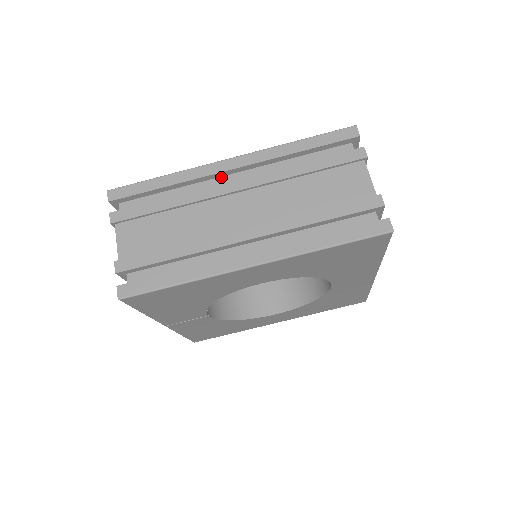
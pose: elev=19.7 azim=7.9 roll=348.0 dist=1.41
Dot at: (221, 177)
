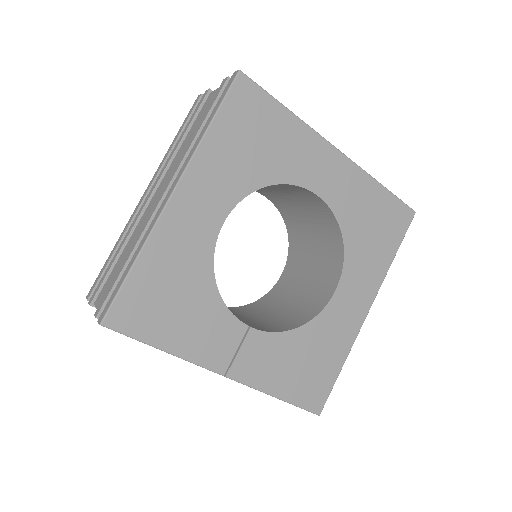
Dot at: occluded
